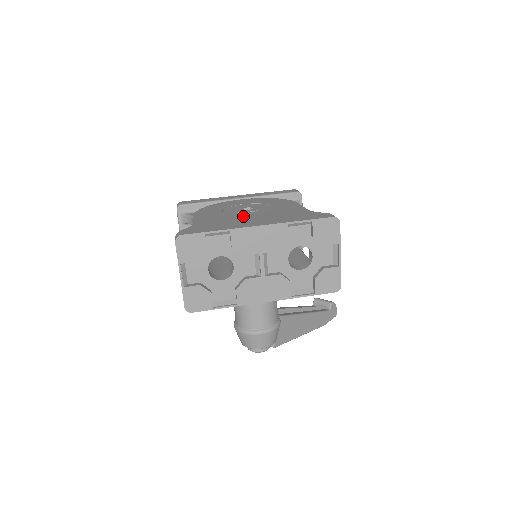
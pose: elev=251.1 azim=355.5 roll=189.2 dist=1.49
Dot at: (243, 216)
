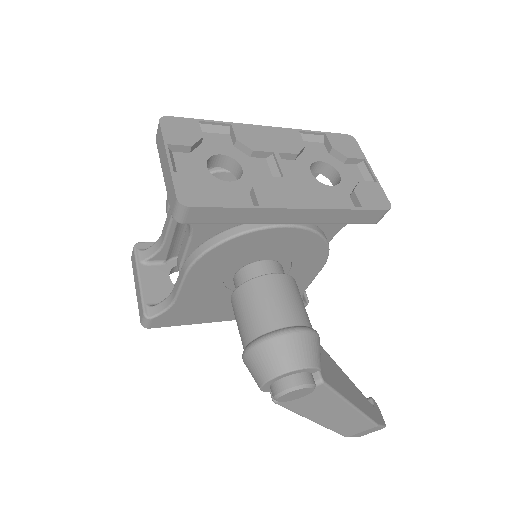
Dot at: occluded
